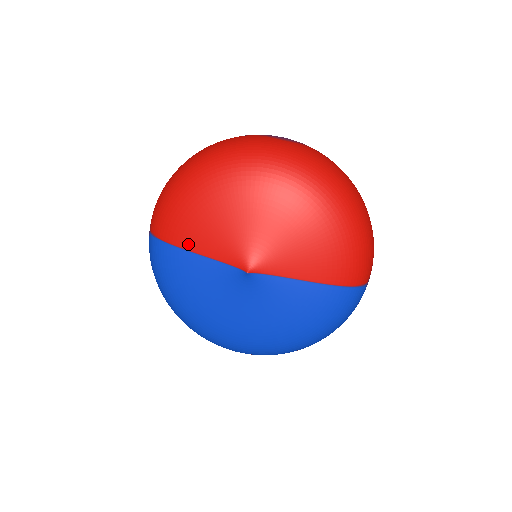
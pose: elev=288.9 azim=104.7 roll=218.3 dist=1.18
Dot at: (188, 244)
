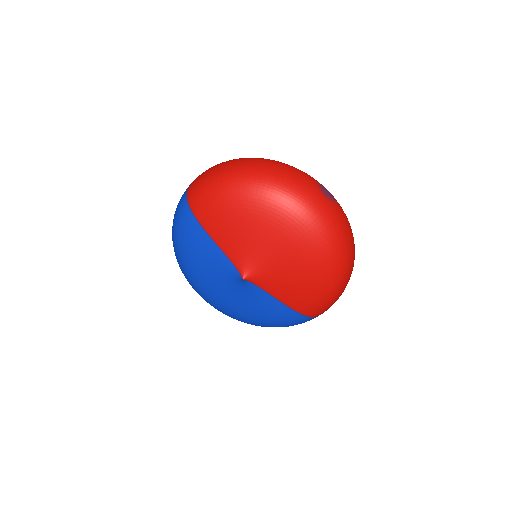
Dot at: (211, 231)
